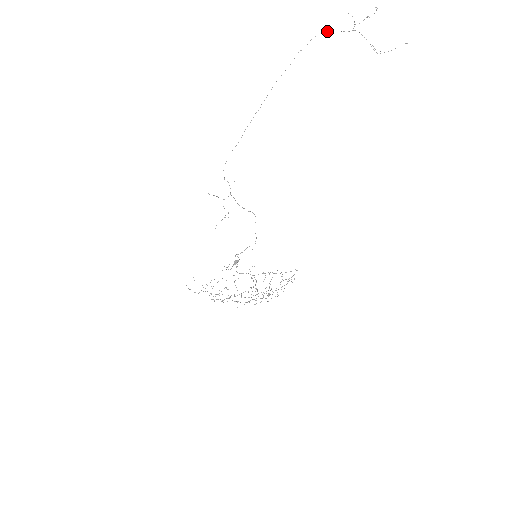
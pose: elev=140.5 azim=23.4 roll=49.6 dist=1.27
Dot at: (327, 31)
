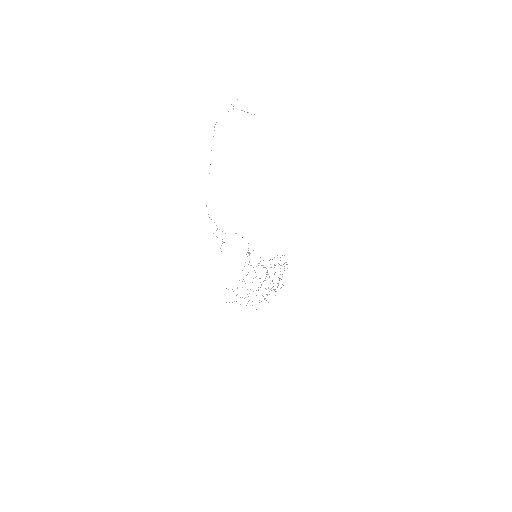
Dot at: occluded
